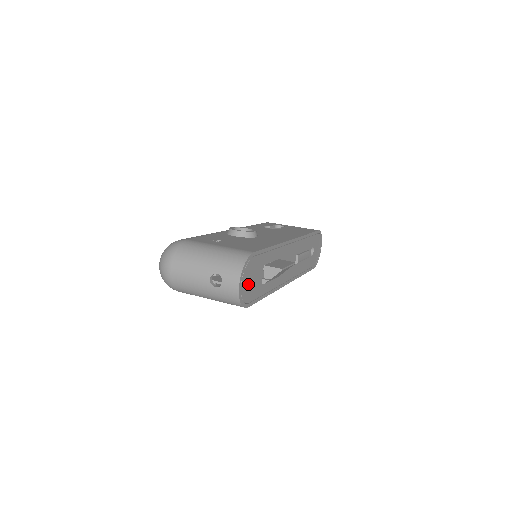
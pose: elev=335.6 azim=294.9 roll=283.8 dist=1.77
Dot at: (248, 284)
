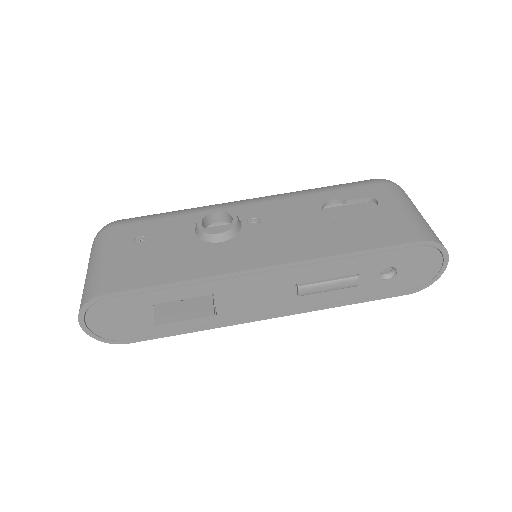
Dot at: (111, 324)
